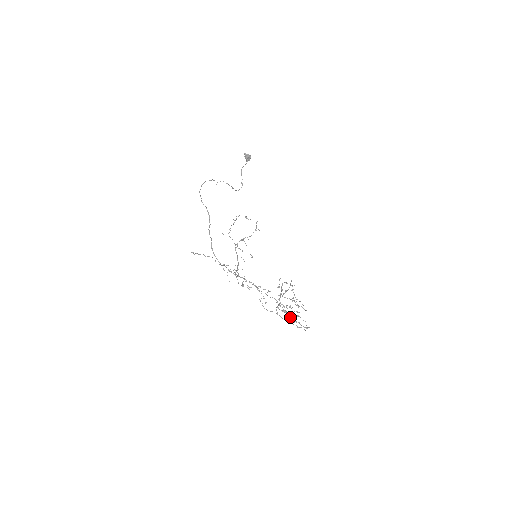
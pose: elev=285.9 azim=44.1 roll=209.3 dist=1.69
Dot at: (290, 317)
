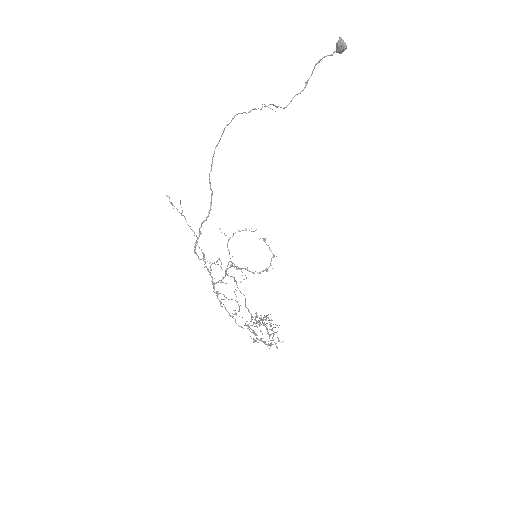
Dot at: occluded
